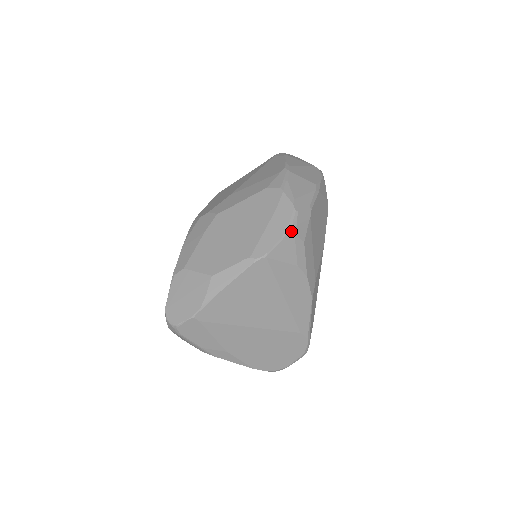
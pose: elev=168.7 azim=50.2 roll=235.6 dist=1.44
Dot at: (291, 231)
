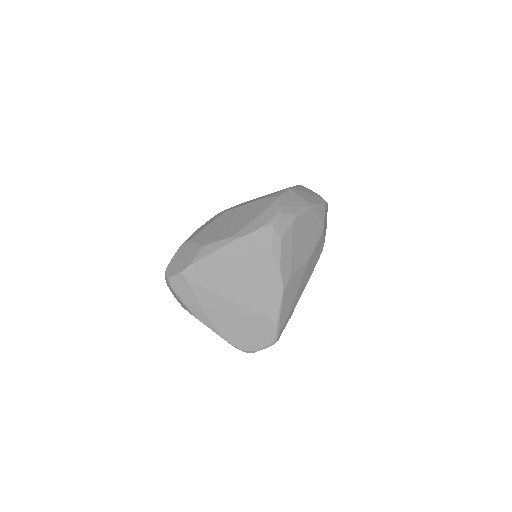
Dot at: (270, 225)
